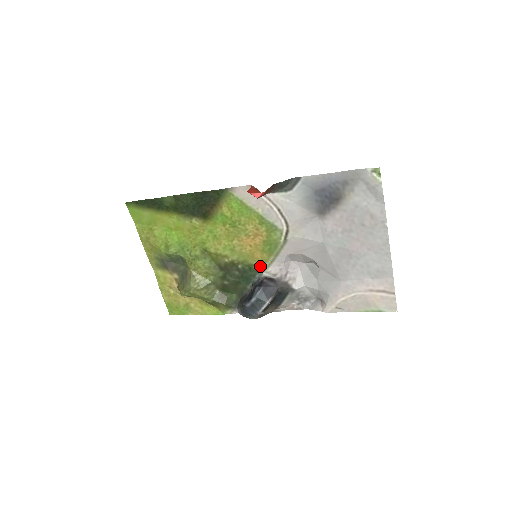
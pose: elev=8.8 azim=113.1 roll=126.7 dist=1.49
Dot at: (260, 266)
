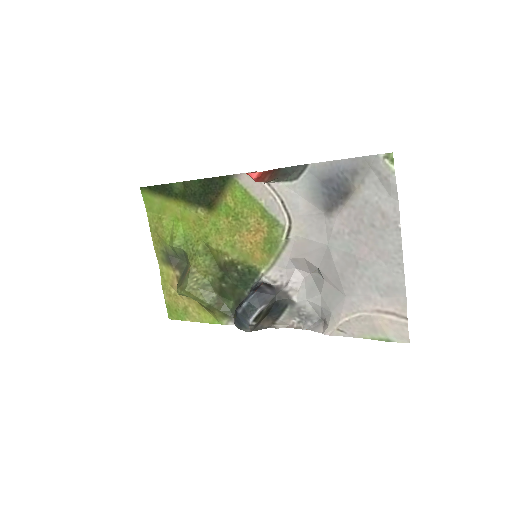
Dot at: (259, 269)
